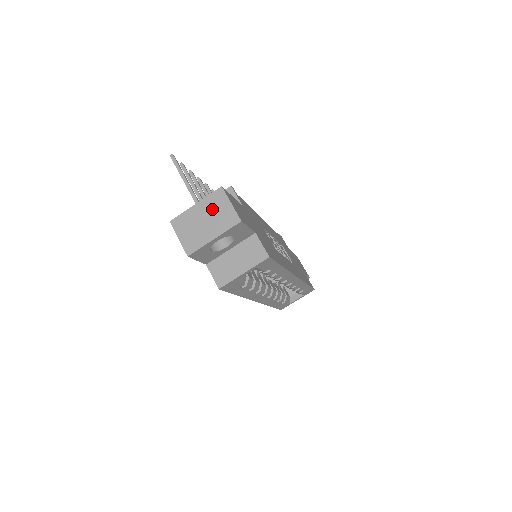
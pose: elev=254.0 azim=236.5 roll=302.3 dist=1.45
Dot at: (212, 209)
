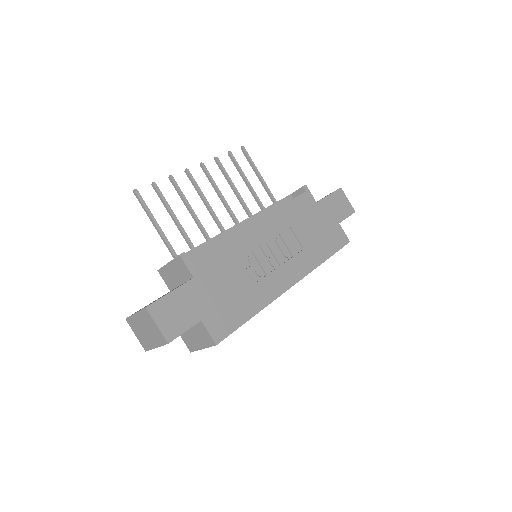
Dot at: (146, 324)
